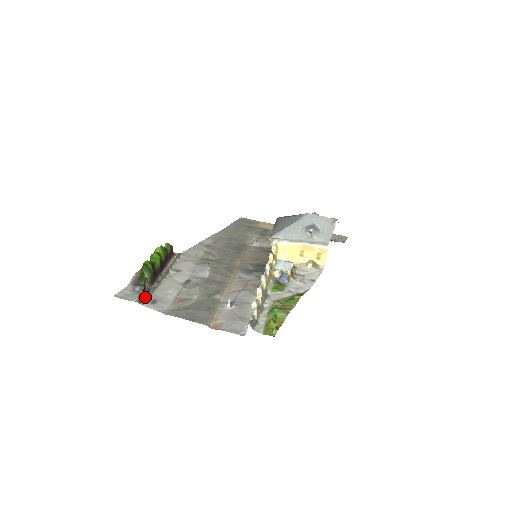
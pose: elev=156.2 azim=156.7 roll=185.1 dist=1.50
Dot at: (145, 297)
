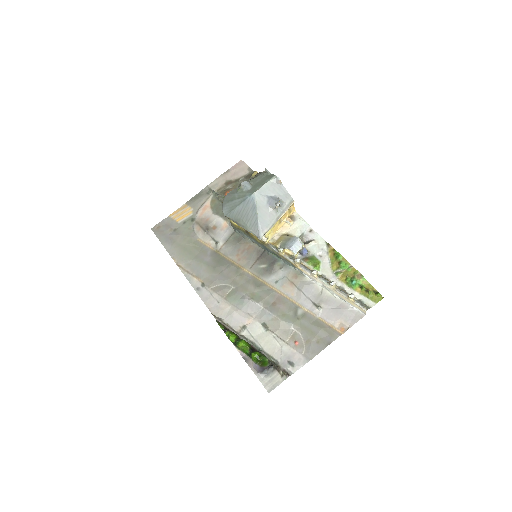
Dot at: (283, 369)
